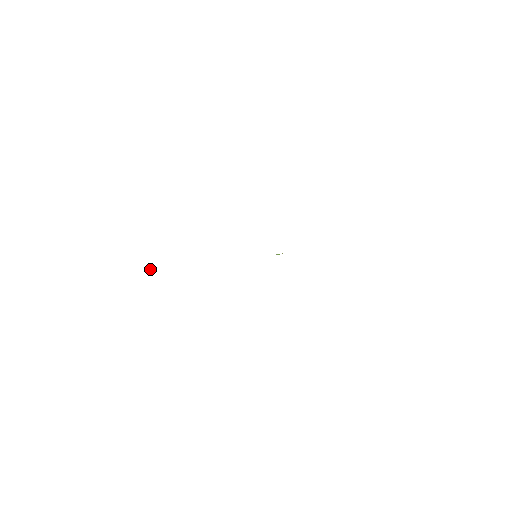
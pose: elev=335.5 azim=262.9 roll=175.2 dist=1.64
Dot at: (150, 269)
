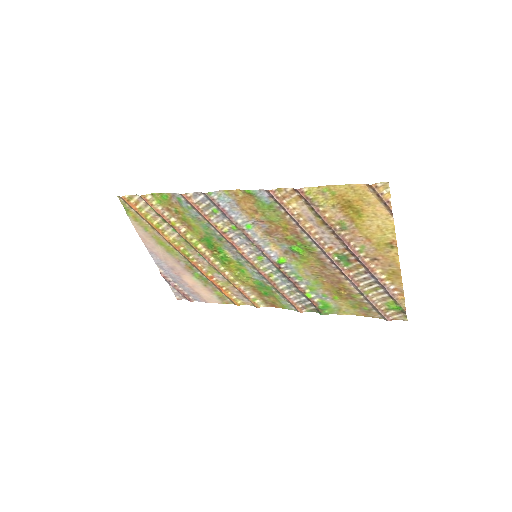
Dot at: (155, 241)
